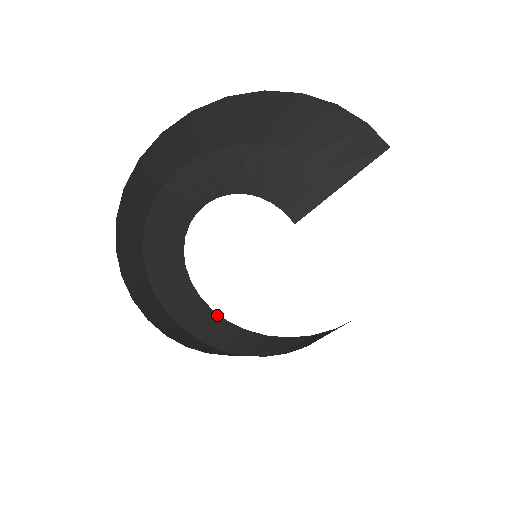
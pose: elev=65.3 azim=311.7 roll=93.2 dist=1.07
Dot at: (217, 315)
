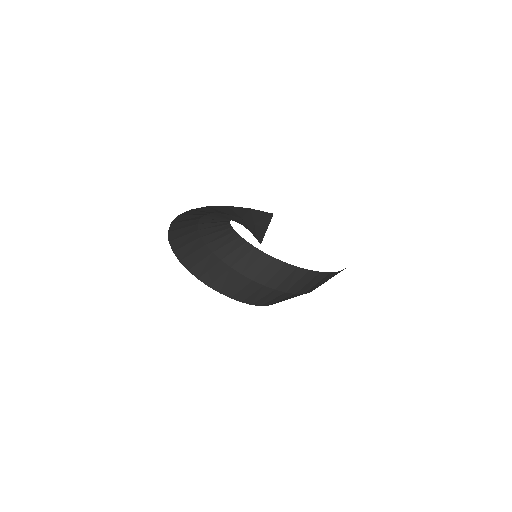
Dot at: (278, 261)
